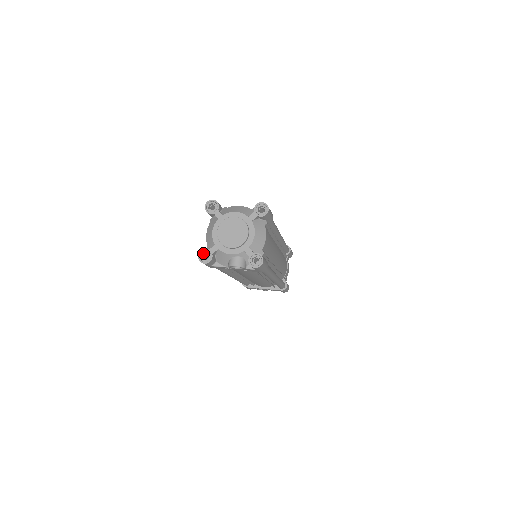
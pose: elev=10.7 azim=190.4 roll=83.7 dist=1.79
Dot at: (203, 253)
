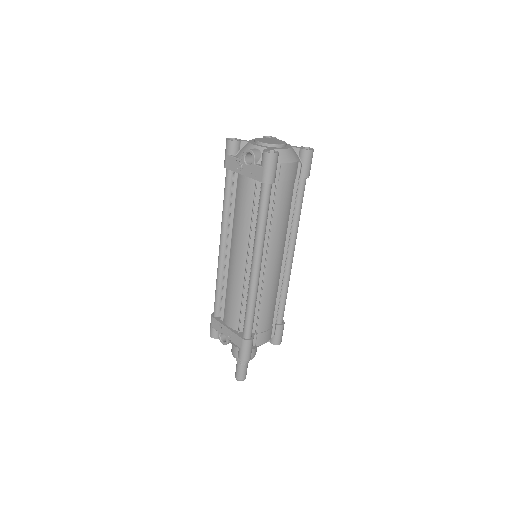
Dot at: (234, 139)
